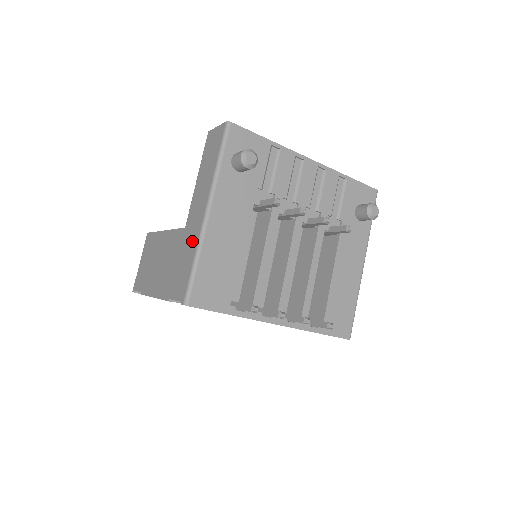
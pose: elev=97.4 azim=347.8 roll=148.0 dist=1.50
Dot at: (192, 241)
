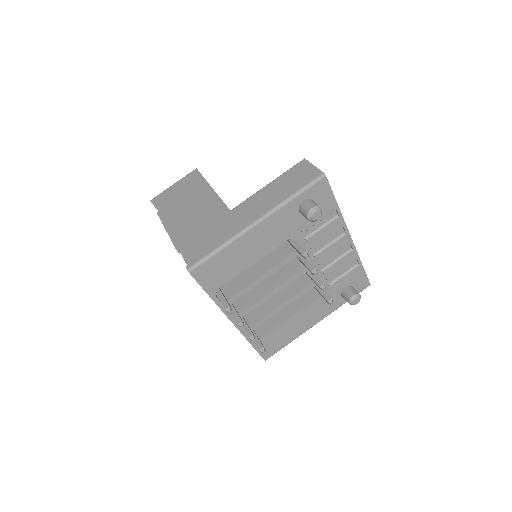
Dot at: (229, 230)
